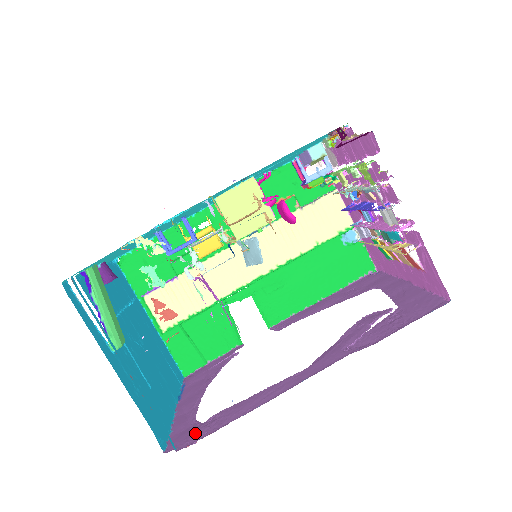
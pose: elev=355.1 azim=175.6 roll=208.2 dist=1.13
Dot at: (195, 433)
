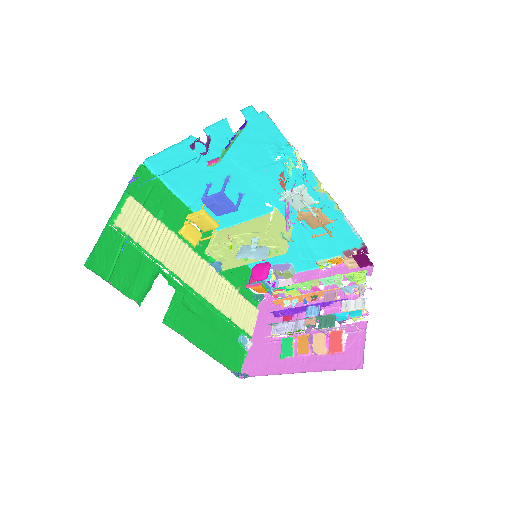
Dot at: occluded
